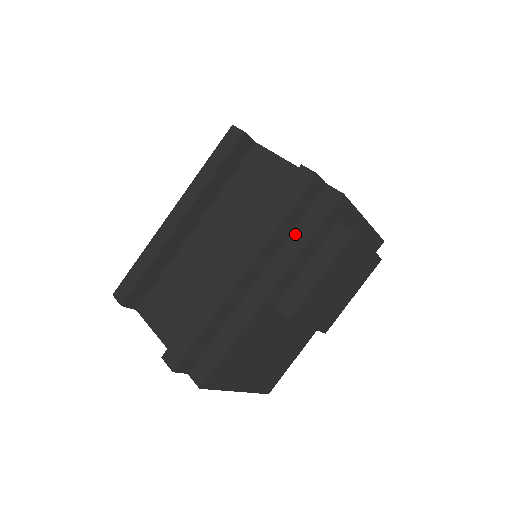
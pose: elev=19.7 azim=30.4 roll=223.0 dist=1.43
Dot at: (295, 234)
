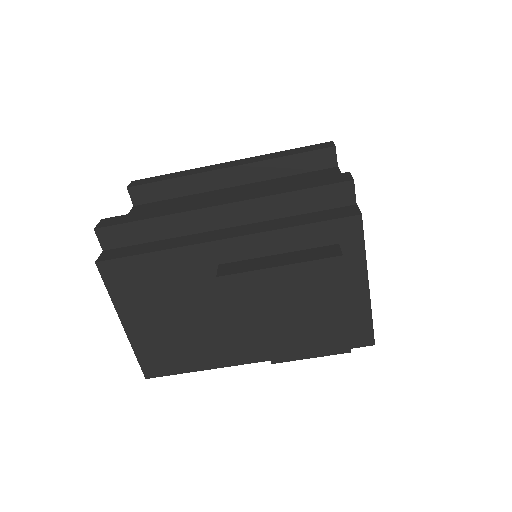
Dot at: (292, 218)
